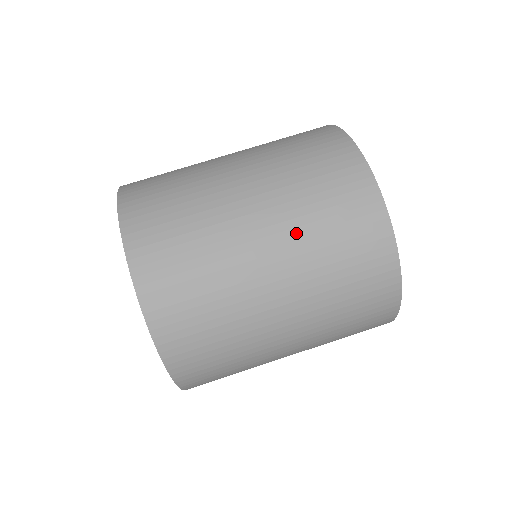
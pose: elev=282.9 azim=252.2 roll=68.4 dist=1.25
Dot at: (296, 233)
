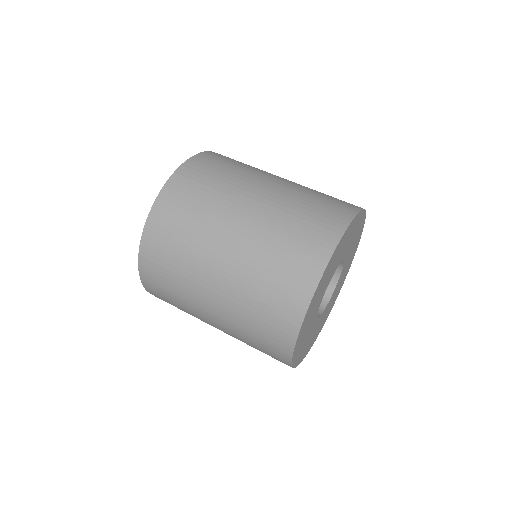
Dot at: (243, 277)
